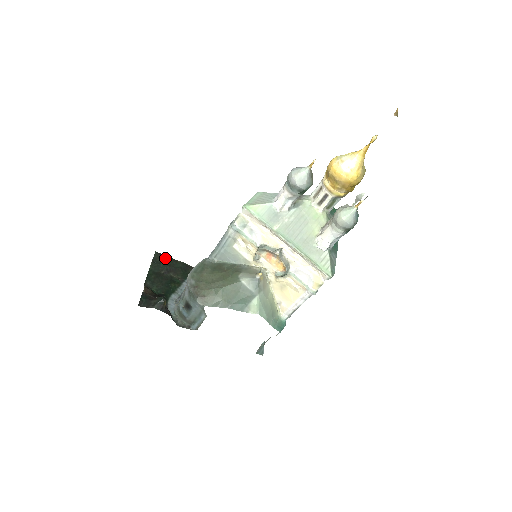
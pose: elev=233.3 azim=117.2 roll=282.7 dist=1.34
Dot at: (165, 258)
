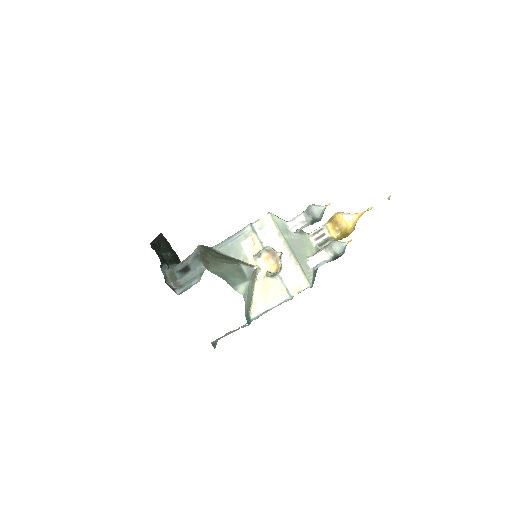
Dot at: (166, 241)
